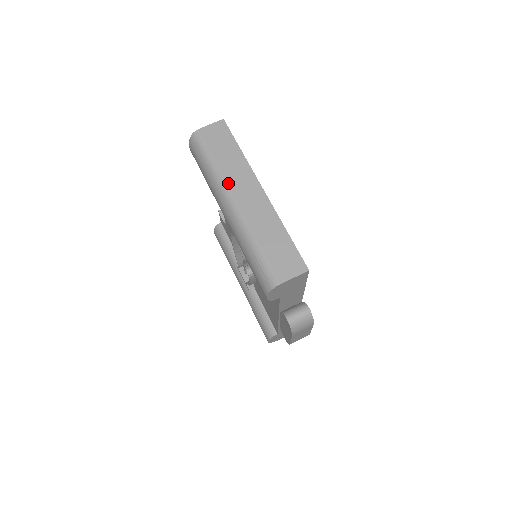
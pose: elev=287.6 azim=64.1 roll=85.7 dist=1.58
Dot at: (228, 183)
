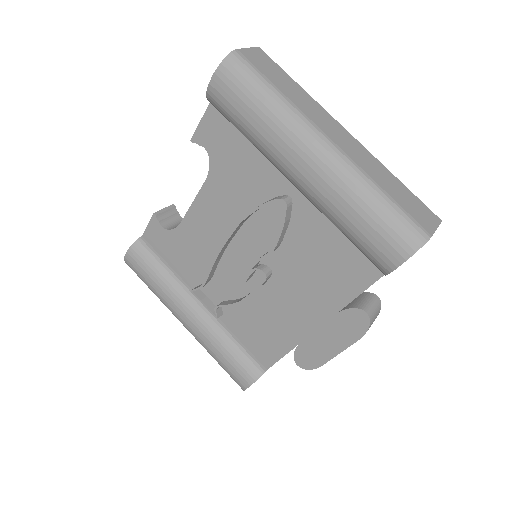
Dot at: (310, 118)
